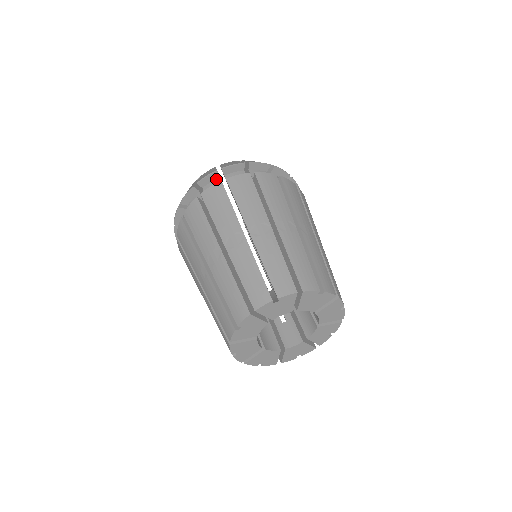
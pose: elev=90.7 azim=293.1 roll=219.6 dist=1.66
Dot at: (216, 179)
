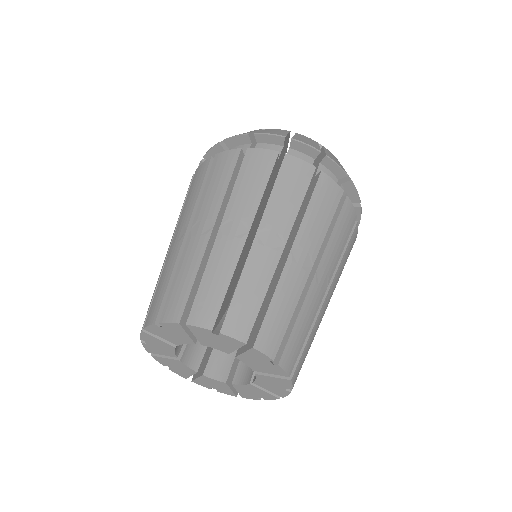
Dot at: (278, 145)
